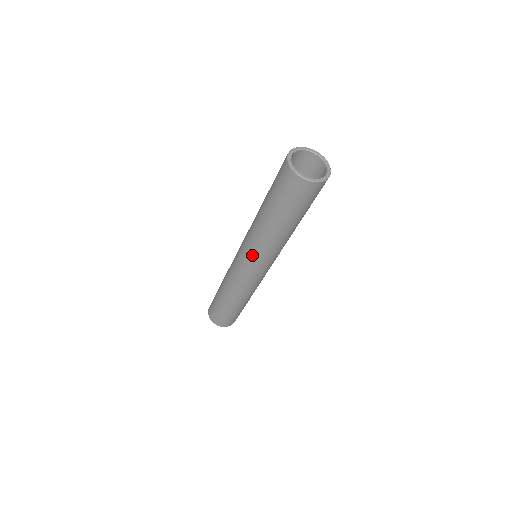
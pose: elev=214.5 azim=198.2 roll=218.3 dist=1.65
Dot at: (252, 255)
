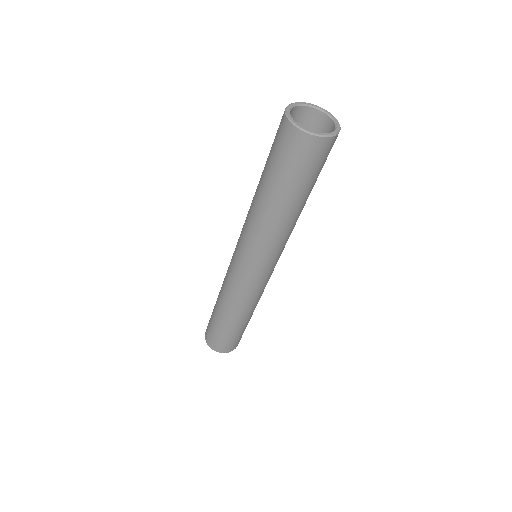
Dot at: (247, 248)
